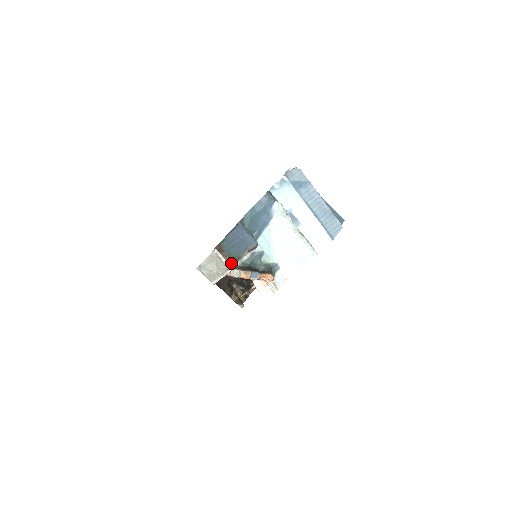
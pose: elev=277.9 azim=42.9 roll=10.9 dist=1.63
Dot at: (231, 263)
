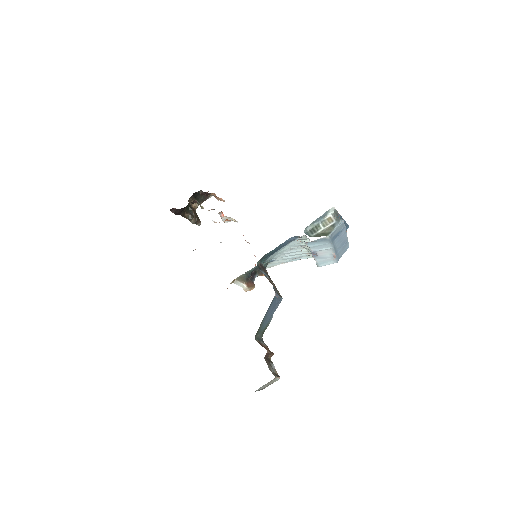
Dot at: occluded
